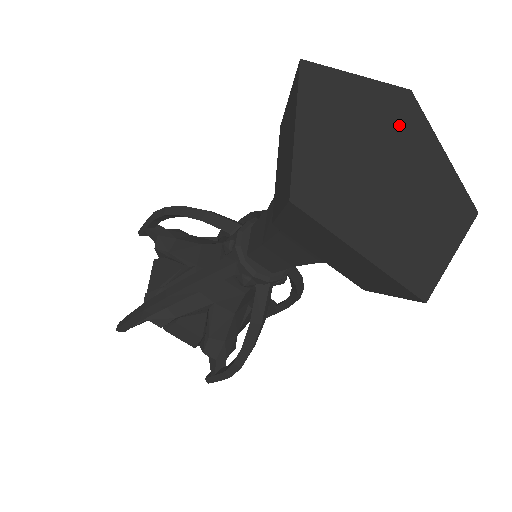
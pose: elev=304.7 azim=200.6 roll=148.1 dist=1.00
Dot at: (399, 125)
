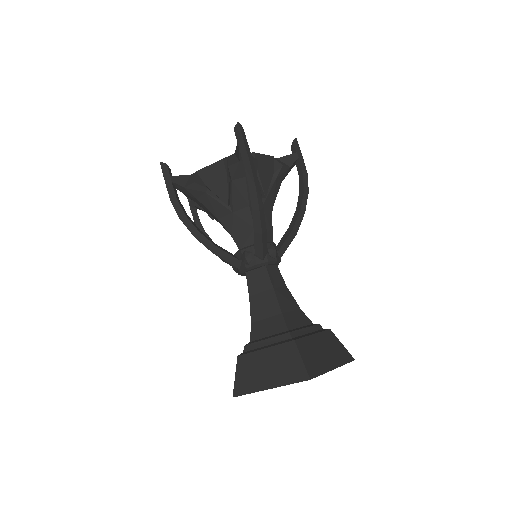
Dot at: occluded
